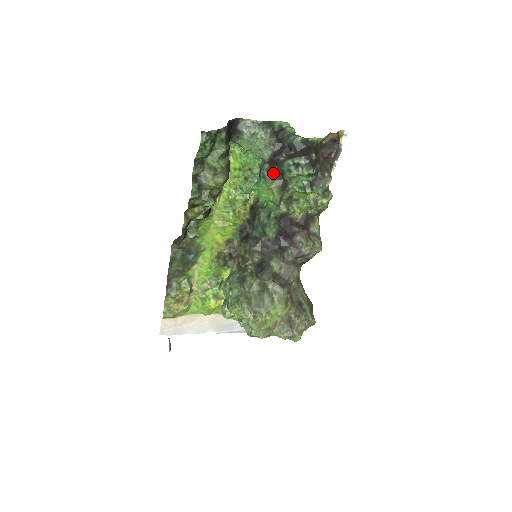
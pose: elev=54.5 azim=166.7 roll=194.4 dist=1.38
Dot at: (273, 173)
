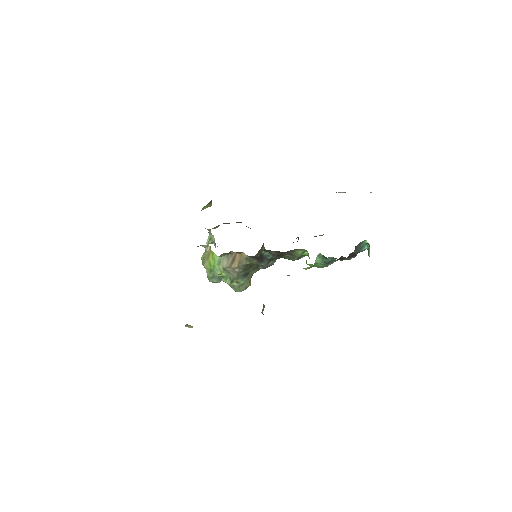
Dot at: occluded
